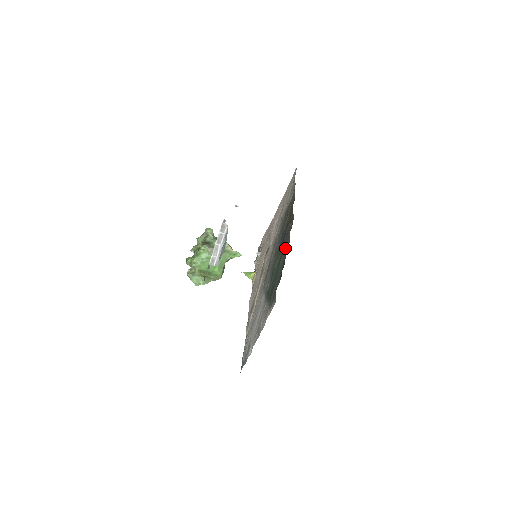
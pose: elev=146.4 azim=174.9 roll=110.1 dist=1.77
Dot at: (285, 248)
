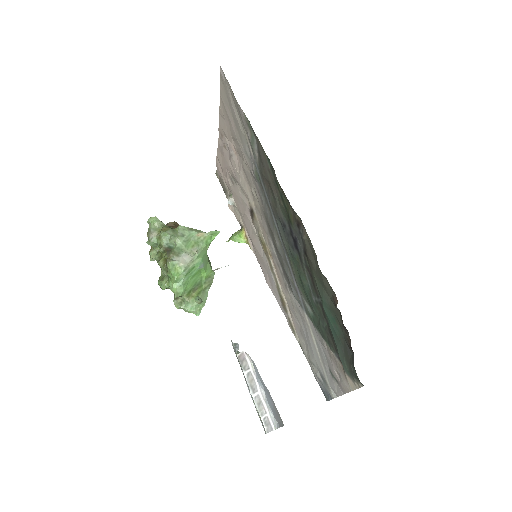
Dot at: (323, 288)
